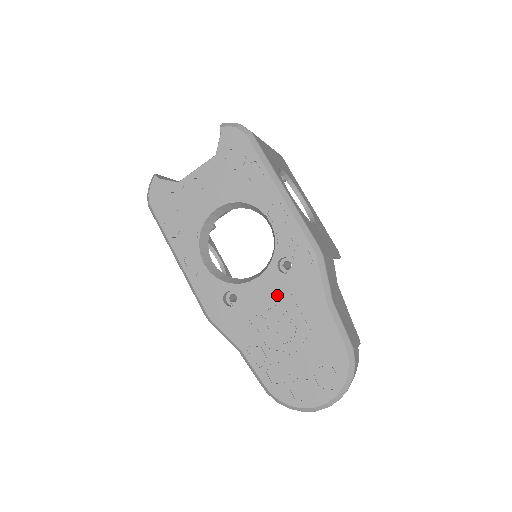
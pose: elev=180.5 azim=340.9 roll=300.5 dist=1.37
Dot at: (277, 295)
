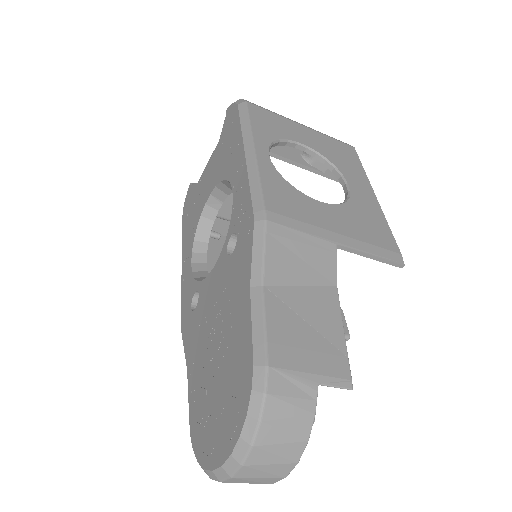
Dot at: (220, 287)
